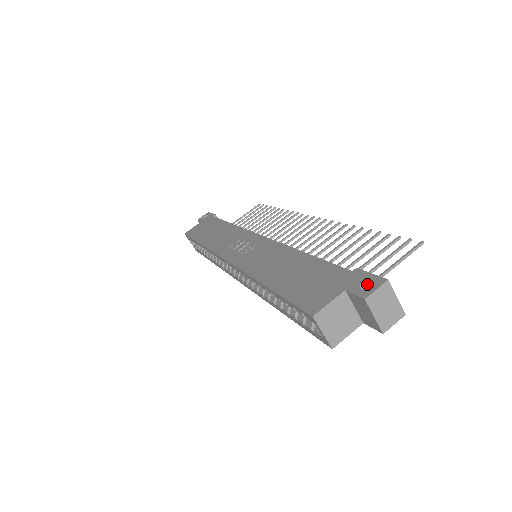
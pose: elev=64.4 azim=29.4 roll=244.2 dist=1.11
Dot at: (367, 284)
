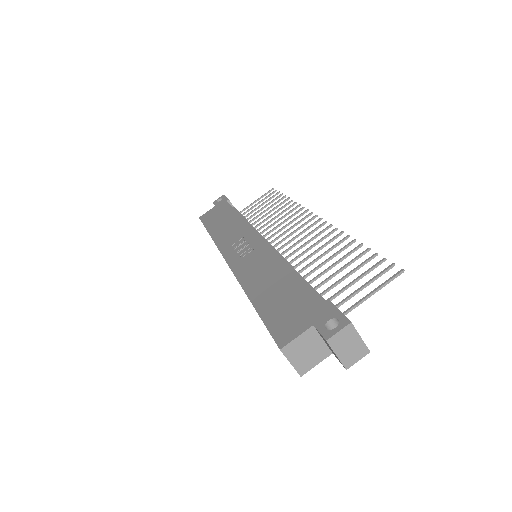
Dot at: (334, 321)
